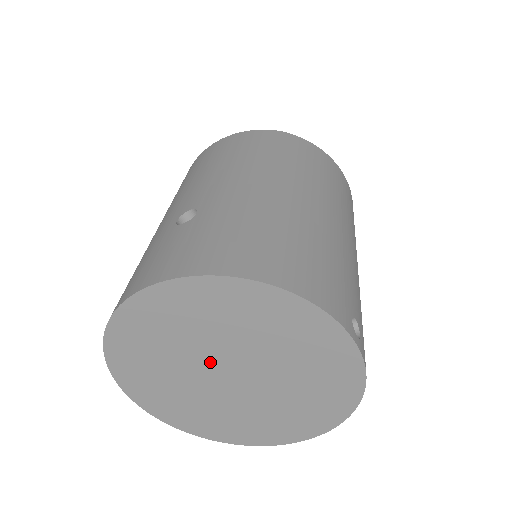
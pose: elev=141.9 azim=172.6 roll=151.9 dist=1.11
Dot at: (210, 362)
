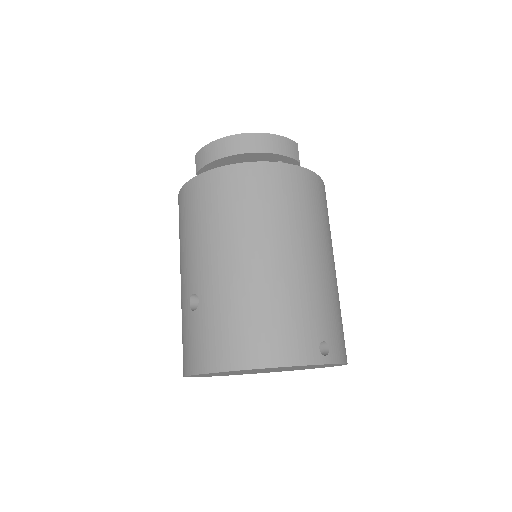
Dot at: occluded
